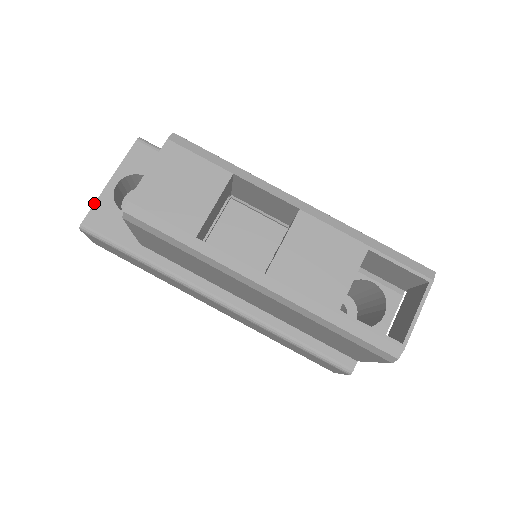
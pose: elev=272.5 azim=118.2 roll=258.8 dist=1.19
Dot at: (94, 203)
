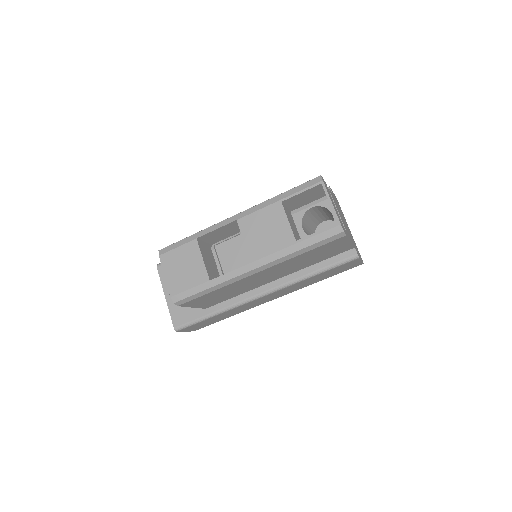
Dot at: occluded
